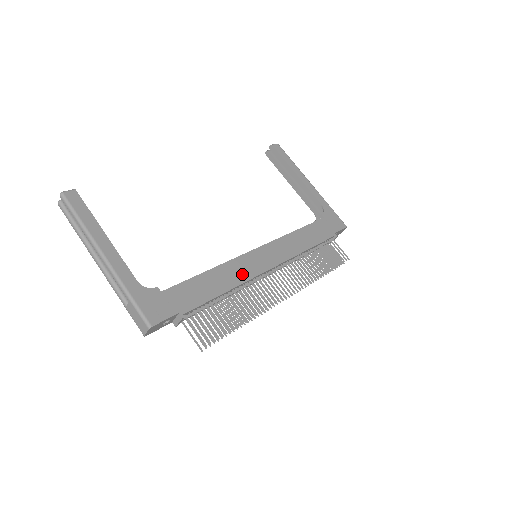
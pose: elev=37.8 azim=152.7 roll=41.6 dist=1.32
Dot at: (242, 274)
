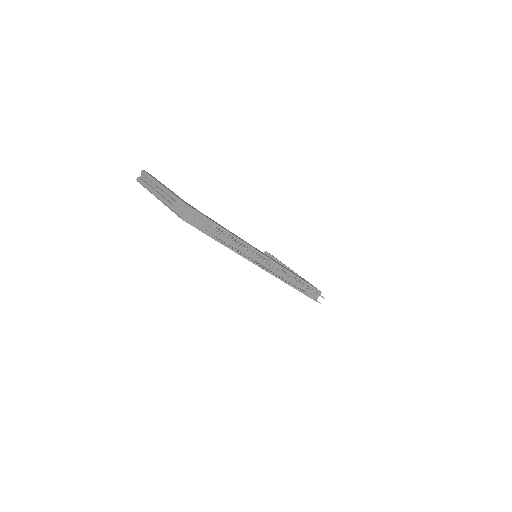
Dot at: occluded
